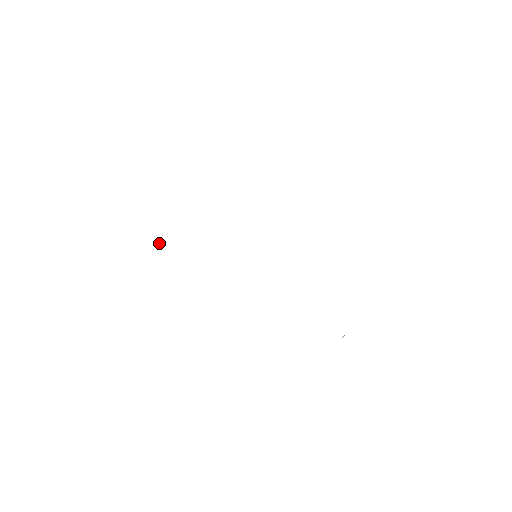
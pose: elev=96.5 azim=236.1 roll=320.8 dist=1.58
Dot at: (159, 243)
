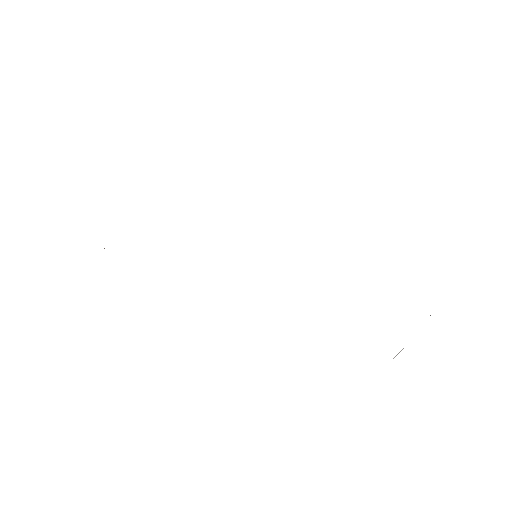
Dot at: occluded
